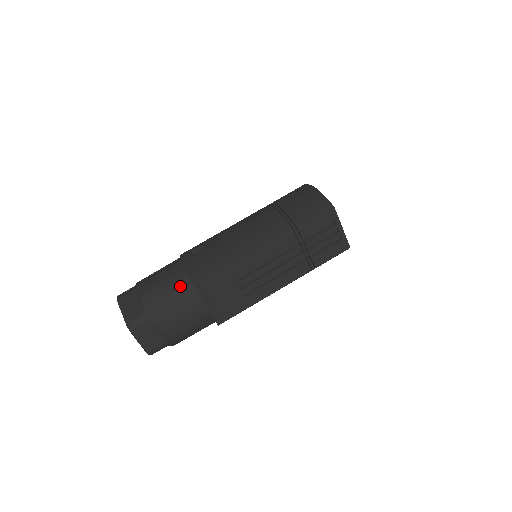
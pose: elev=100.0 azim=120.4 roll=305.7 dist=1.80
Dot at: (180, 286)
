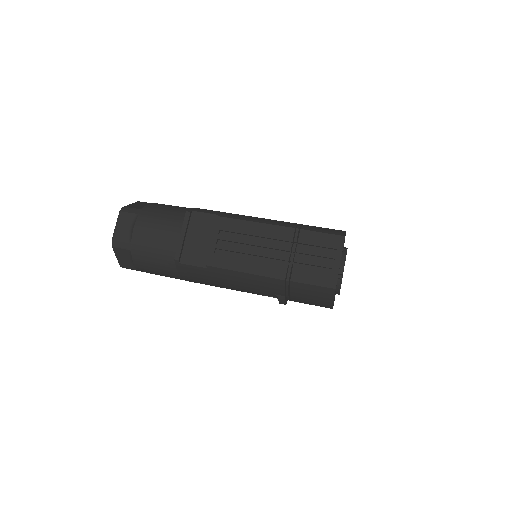
Dot at: (180, 211)
